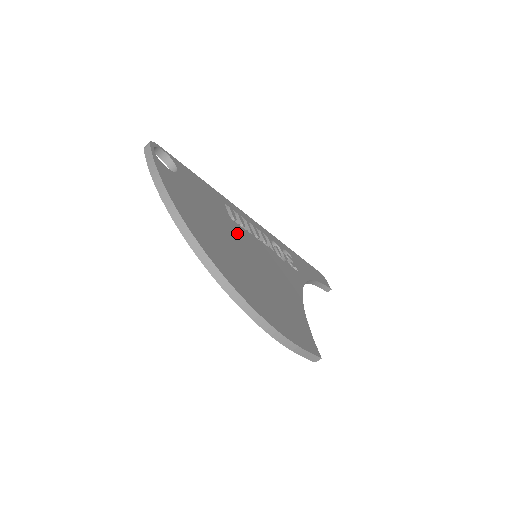
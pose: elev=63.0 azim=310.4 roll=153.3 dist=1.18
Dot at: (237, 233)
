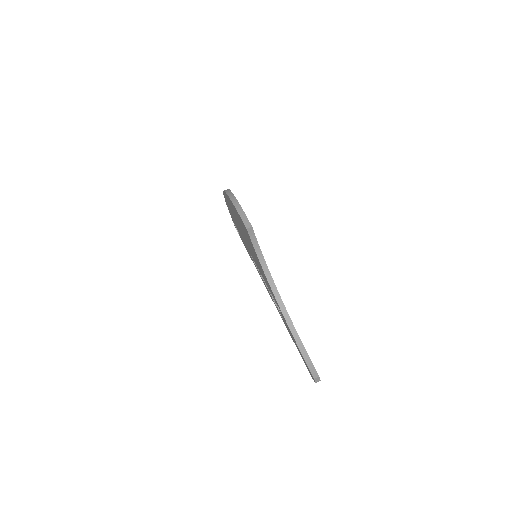
Dot at: occluded
